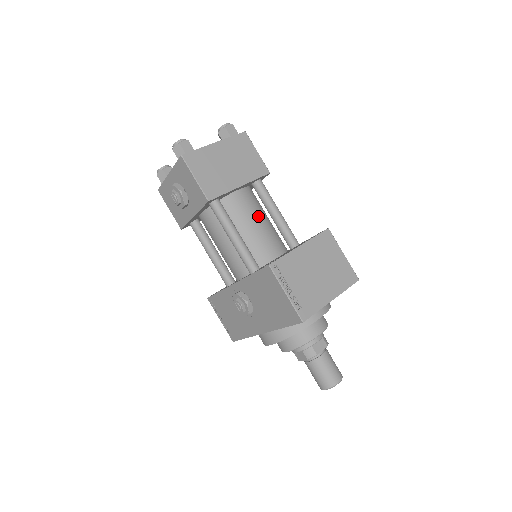
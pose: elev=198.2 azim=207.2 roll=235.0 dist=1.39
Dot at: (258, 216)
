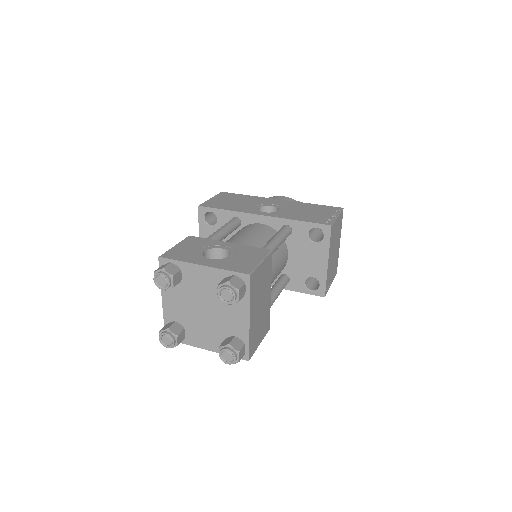
Dot at: (273, 268)
